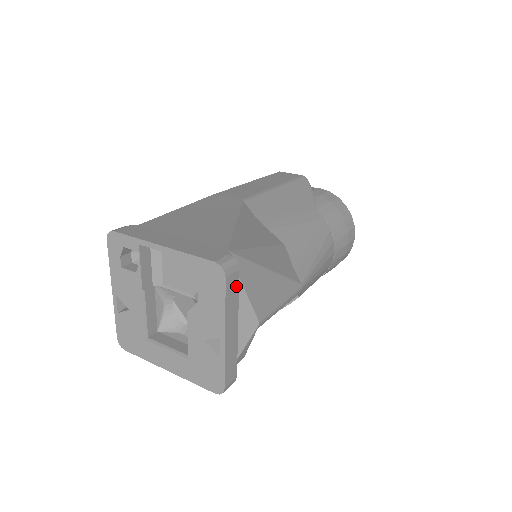
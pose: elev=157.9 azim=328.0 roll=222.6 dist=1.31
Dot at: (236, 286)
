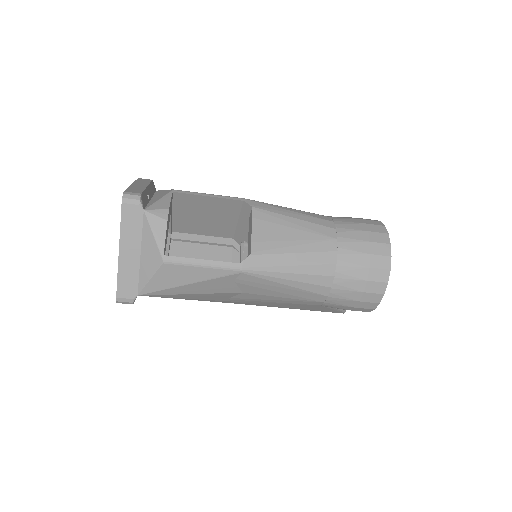
Dot at: (148, 181)
